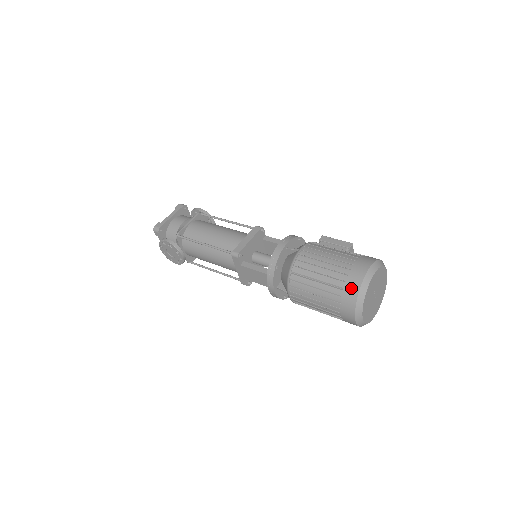
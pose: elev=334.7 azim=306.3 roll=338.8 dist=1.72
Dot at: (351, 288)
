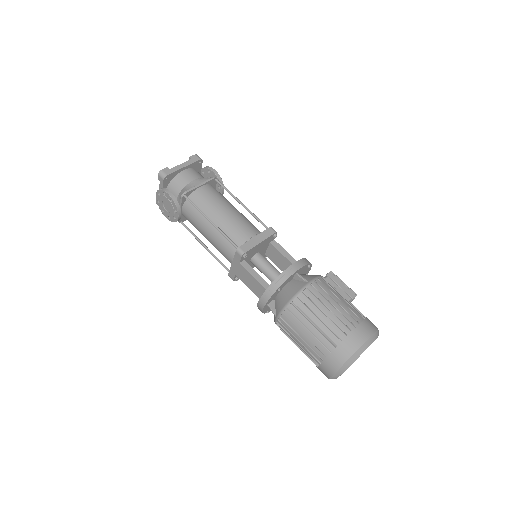
Dot at: (345, 350)
